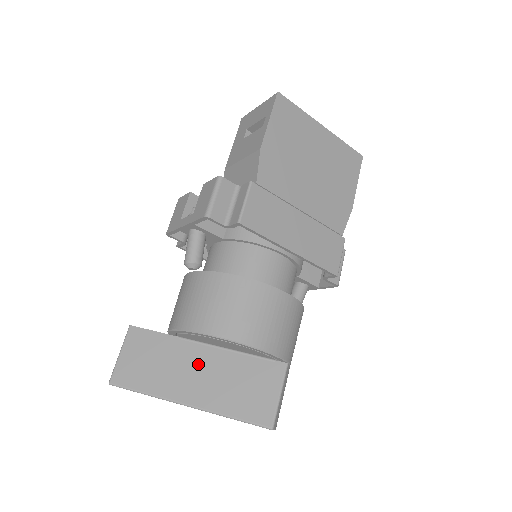
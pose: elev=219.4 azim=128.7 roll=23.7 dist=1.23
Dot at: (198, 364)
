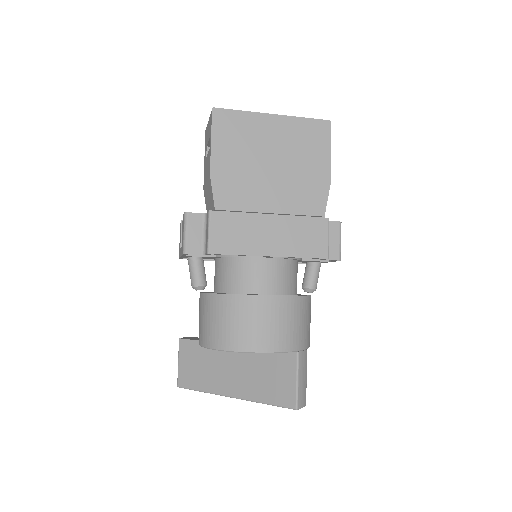
Dot at: (232, 363)
